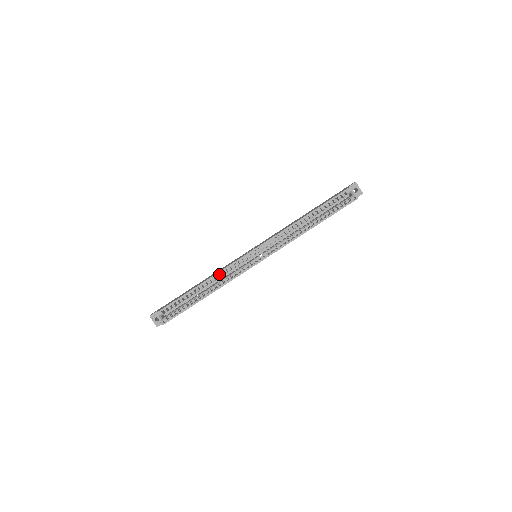
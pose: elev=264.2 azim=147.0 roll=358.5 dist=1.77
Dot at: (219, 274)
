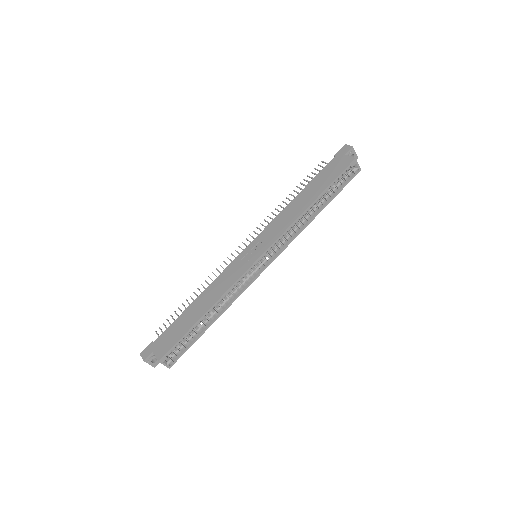
Dot at: (220, 290)
